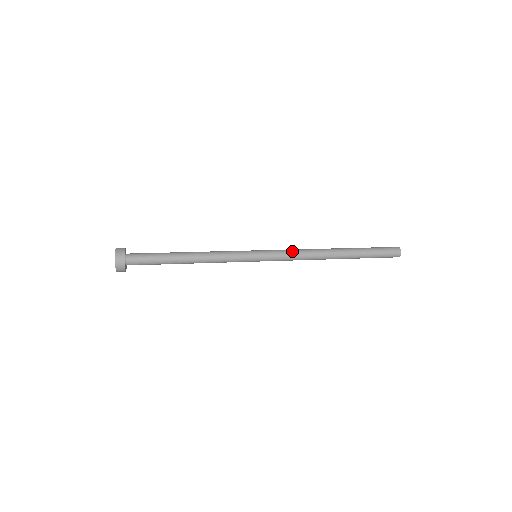
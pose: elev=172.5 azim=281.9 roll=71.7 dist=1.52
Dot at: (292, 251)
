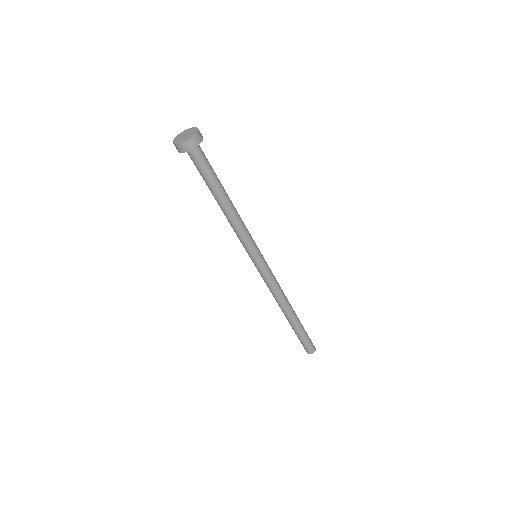
Dot at: (276, 280)
